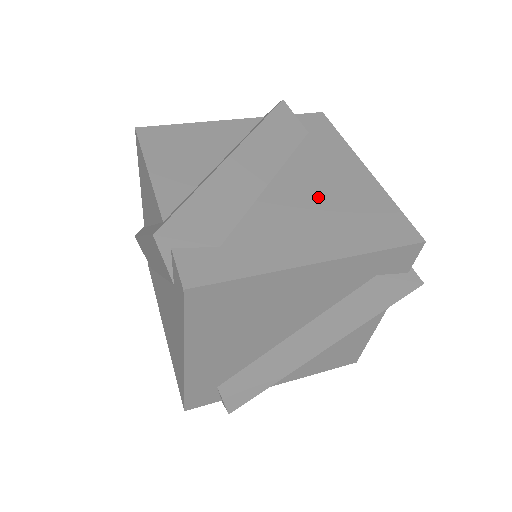
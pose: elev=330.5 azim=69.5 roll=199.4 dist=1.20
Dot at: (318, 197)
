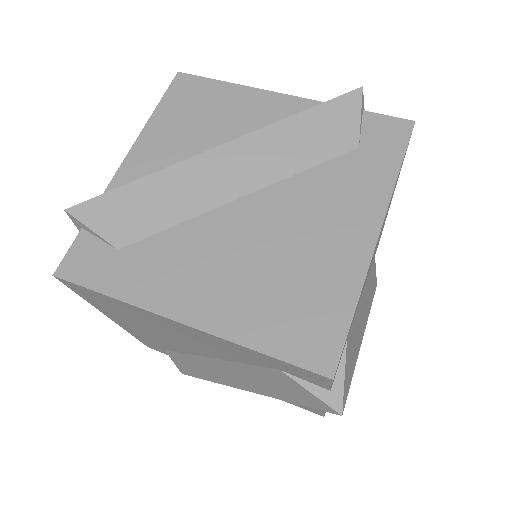
Dot at: (270, 245)
